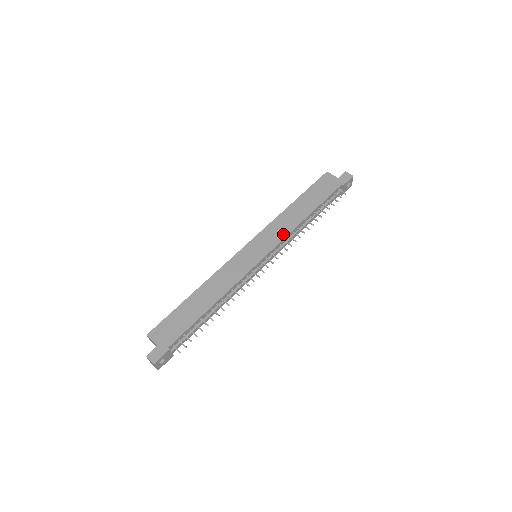
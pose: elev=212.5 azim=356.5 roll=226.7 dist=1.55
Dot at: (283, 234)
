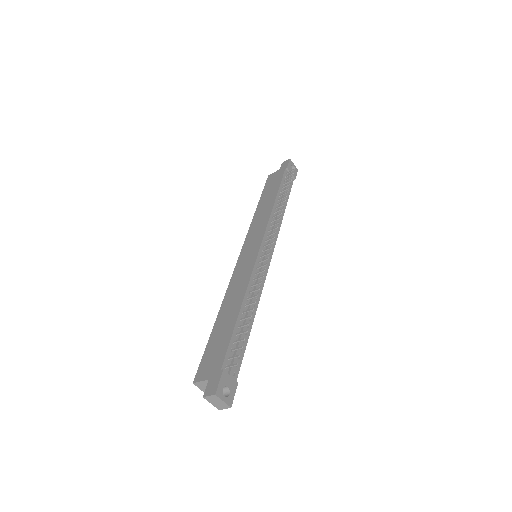
Dot at: (264, 223)
